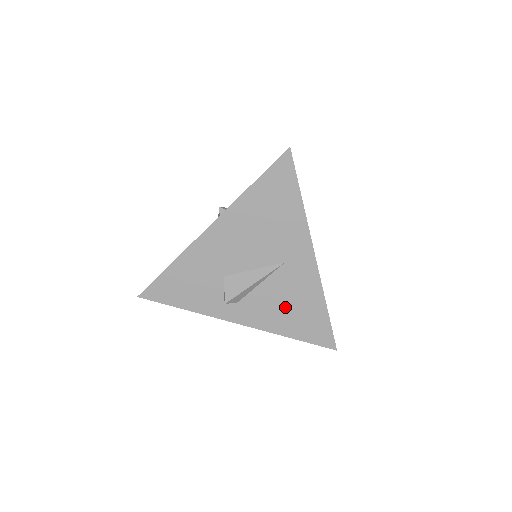
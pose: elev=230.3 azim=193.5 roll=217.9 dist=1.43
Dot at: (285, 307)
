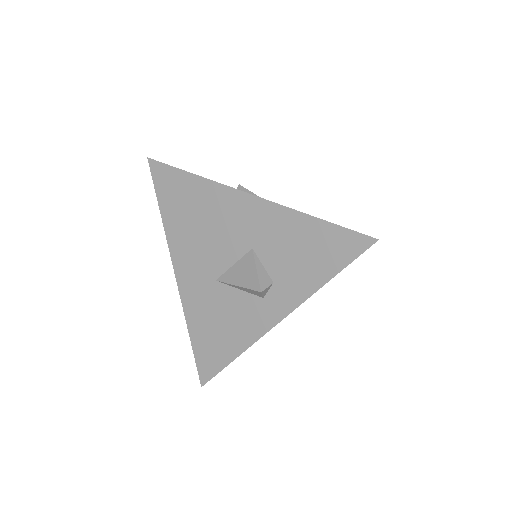
Dot at: occluded
